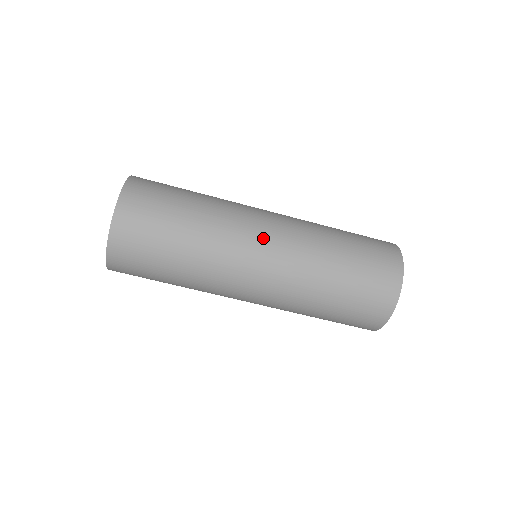
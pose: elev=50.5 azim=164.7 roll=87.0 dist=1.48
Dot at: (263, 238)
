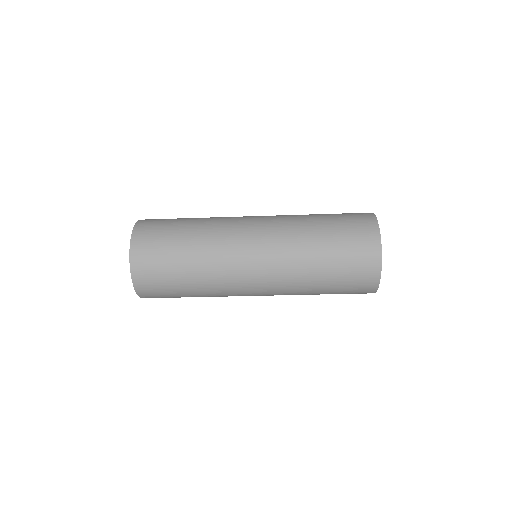
Dot at: (251, 273)
